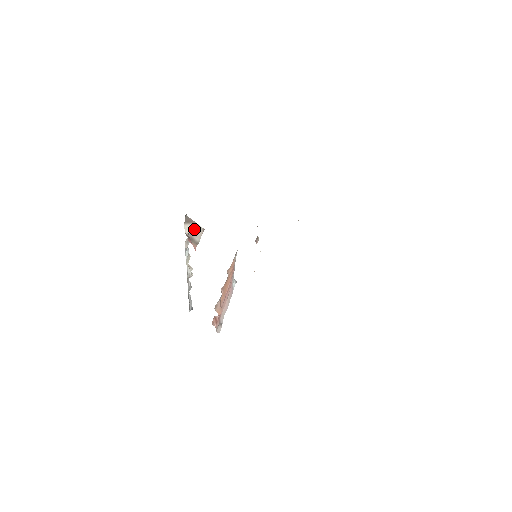
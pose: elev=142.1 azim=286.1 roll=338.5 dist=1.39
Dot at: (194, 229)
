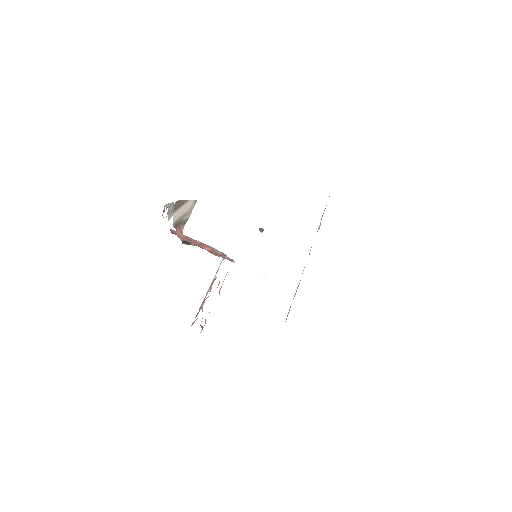
Dot at: (185, 209)
